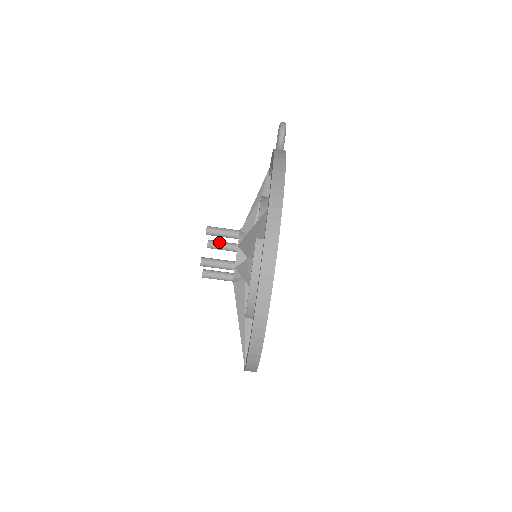
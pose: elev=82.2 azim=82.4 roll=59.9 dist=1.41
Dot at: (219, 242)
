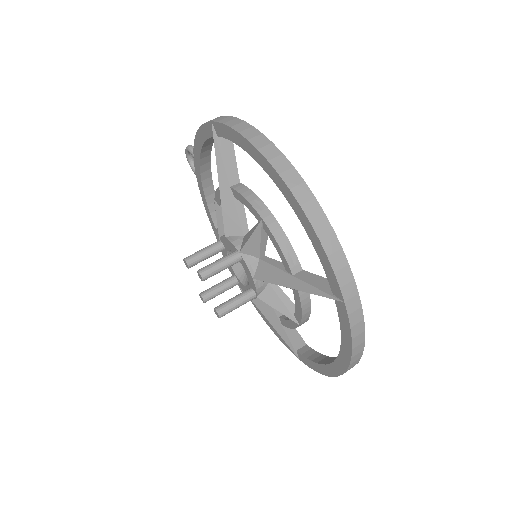
Dot at: (211, 287)
